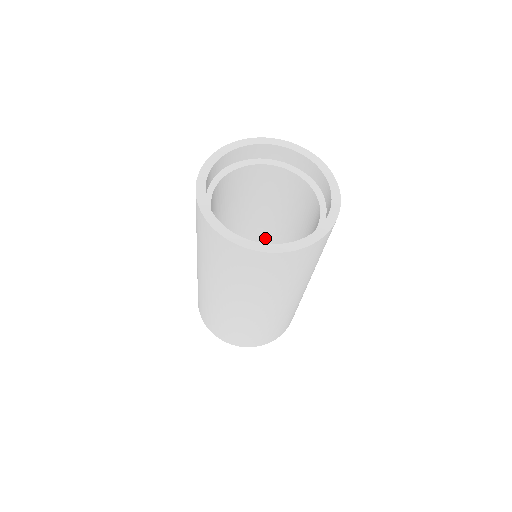
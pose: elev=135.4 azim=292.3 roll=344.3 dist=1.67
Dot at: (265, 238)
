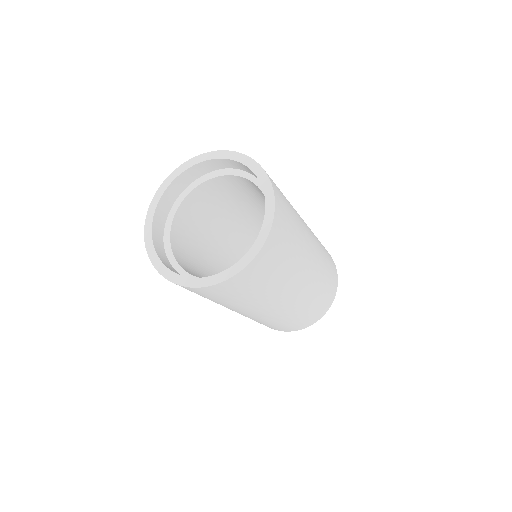
Dot at: (260, 228)
